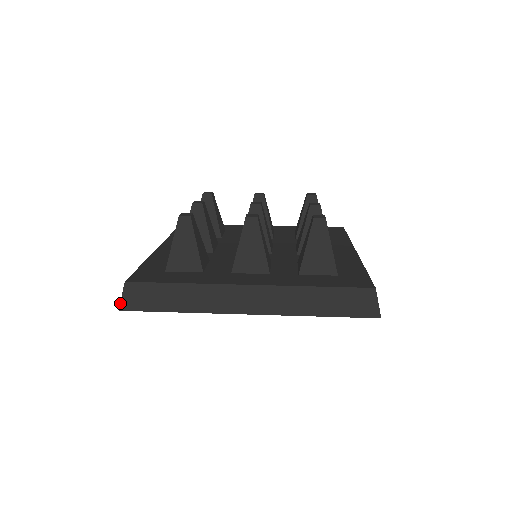
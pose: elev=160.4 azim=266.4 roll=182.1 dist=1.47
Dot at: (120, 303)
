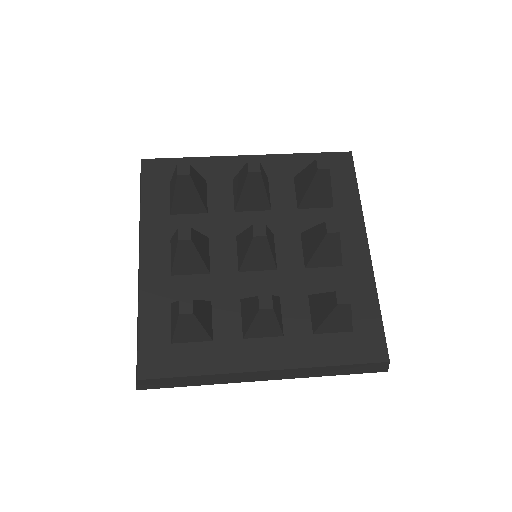
Dot at: (136, 388)
